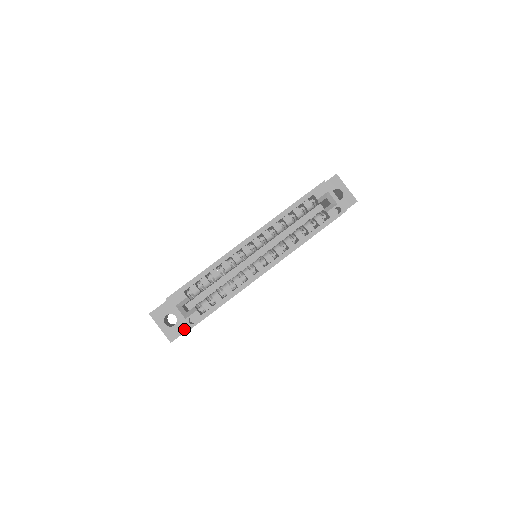
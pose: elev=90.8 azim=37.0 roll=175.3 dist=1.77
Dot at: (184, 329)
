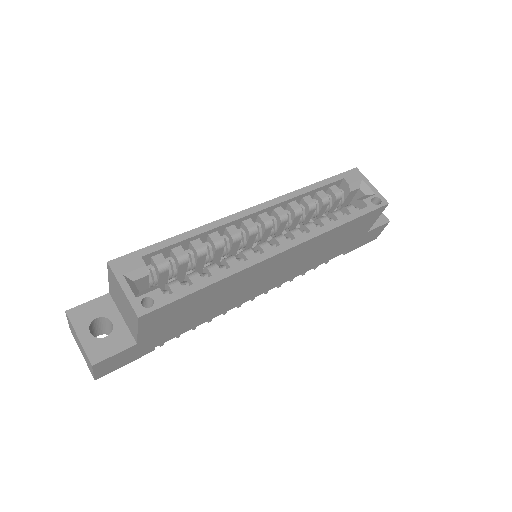
Dot at: (122, 345)
